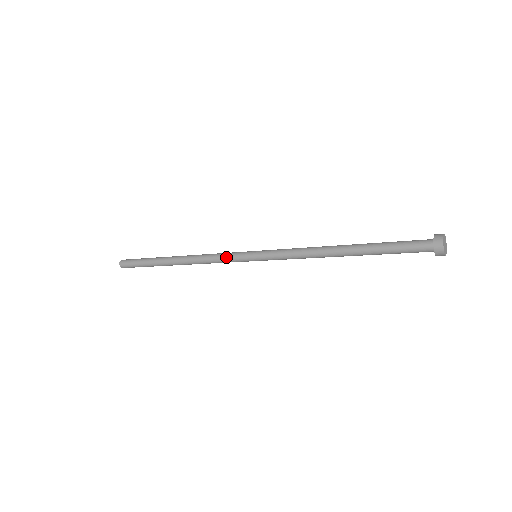
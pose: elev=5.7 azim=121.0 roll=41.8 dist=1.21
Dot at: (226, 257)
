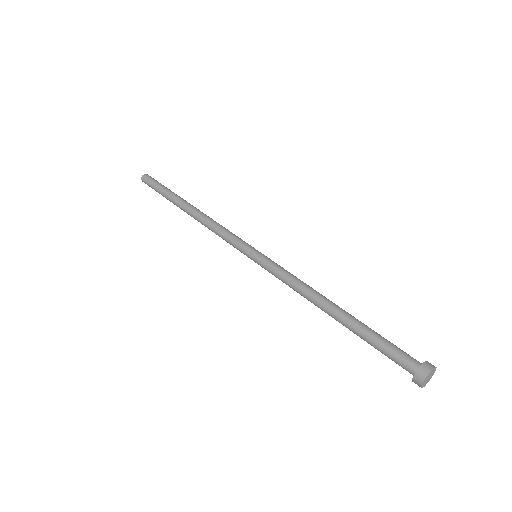
Dot at: (230, 244)
